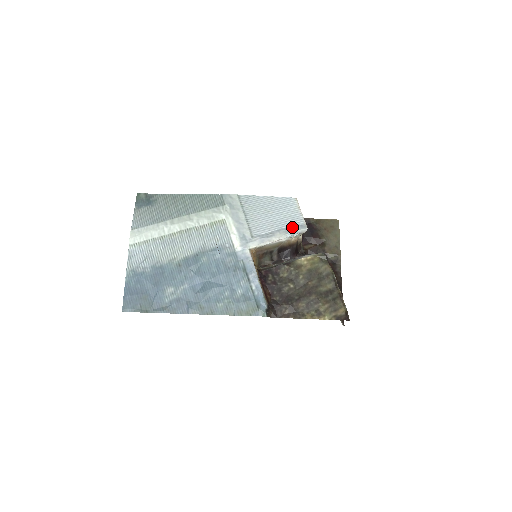
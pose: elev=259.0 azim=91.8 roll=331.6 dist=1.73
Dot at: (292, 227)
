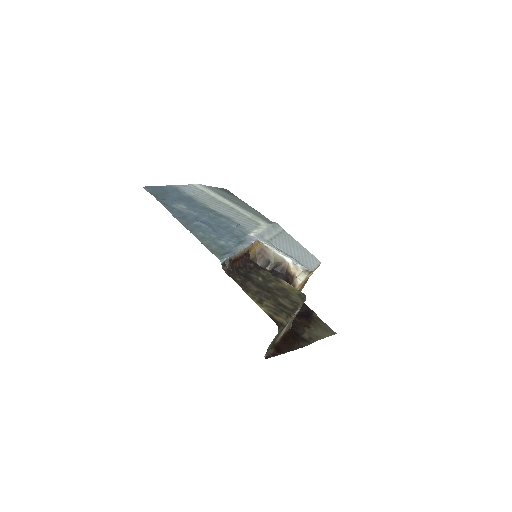
Dot at: occluded
